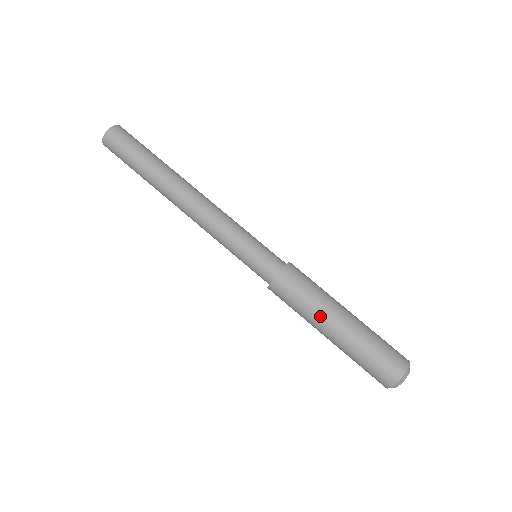
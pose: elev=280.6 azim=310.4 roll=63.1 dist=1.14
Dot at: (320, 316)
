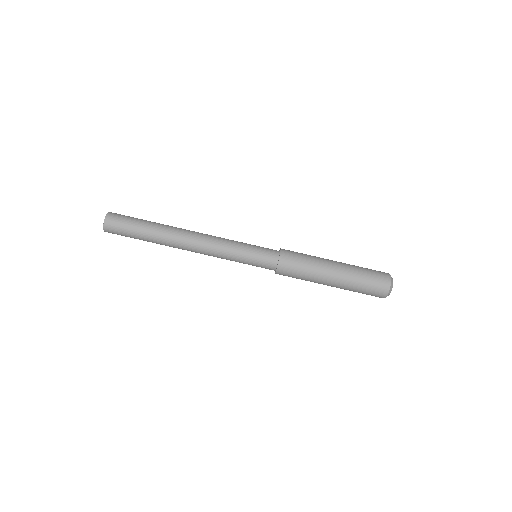
Dot at: (321, 272)
